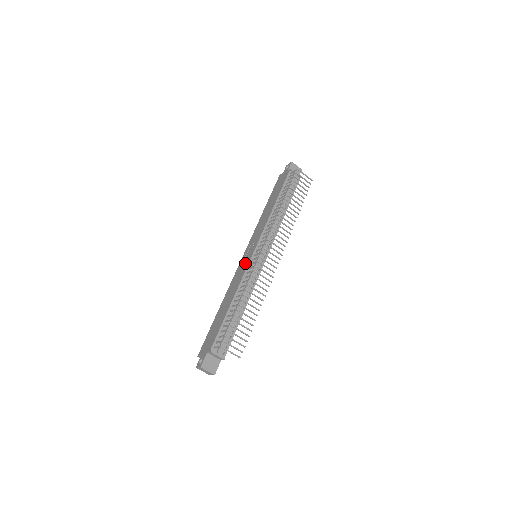
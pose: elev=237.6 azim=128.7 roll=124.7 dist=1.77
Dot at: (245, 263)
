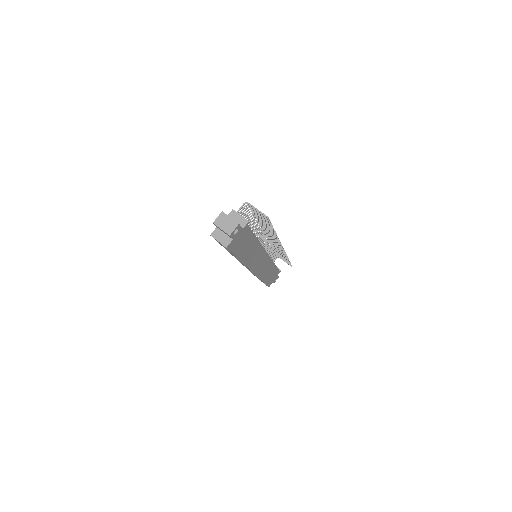
Dot at: occluded
